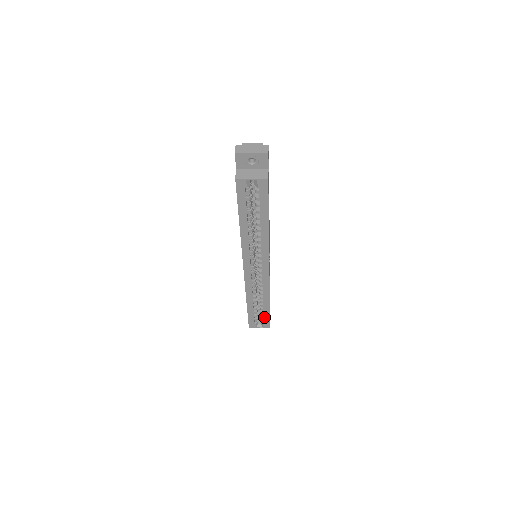
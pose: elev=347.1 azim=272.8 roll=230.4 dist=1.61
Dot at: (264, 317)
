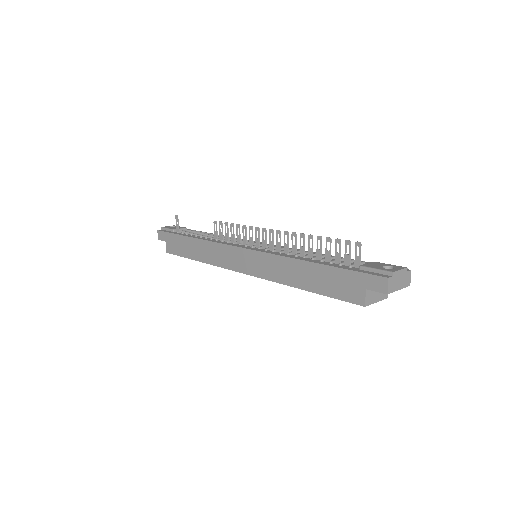
Dot at: occluded
